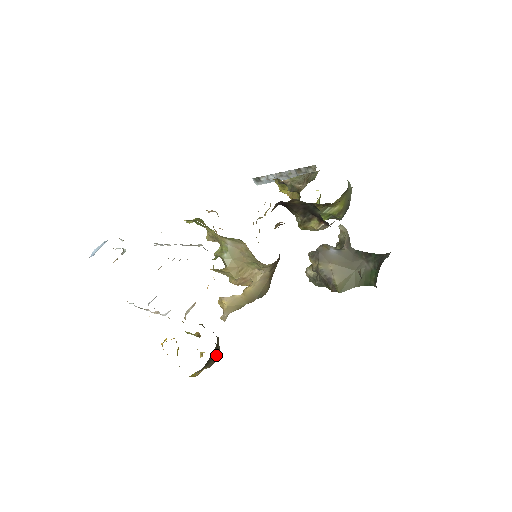
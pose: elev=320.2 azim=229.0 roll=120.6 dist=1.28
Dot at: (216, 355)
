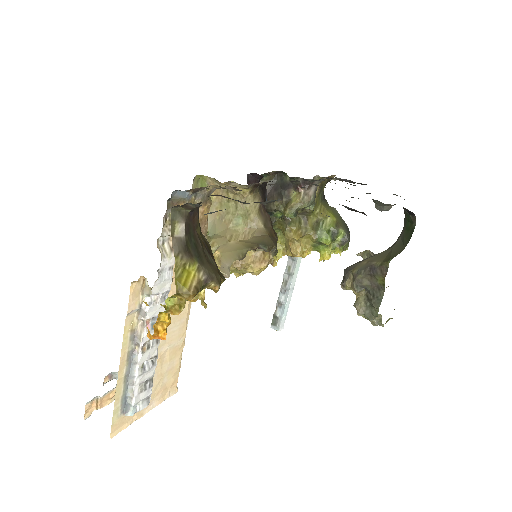
Dot at: (215, 268)
